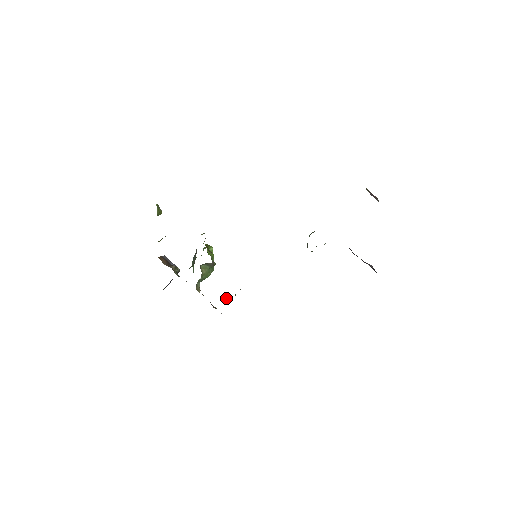
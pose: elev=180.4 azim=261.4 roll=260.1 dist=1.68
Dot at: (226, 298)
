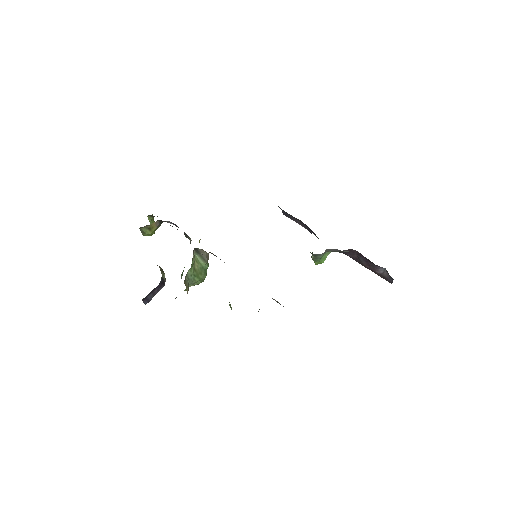
Dot at: occluded
